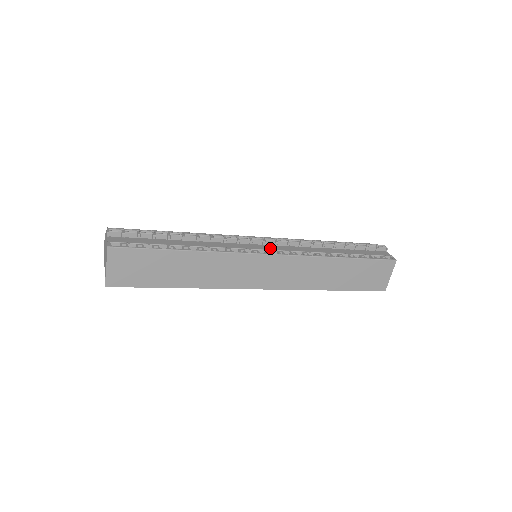
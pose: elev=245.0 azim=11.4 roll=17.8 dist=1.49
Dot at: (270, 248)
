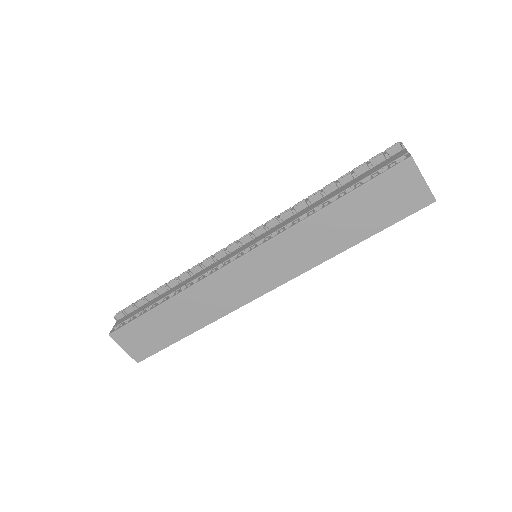
Dot at: (244, 248)
